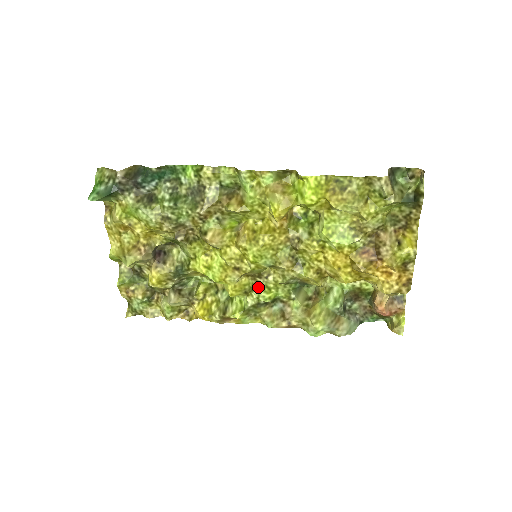
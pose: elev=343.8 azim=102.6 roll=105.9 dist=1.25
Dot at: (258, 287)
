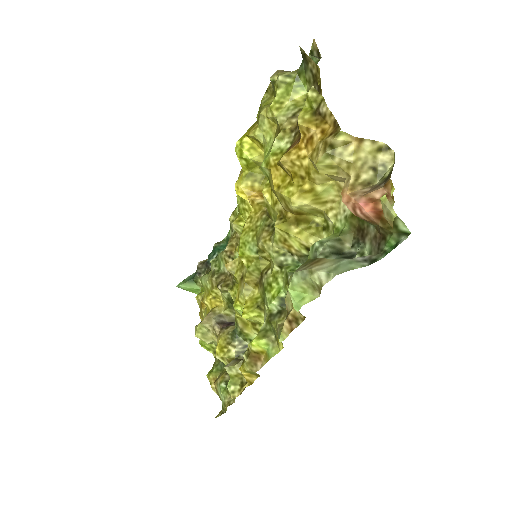
Dot at: (264, 291)
